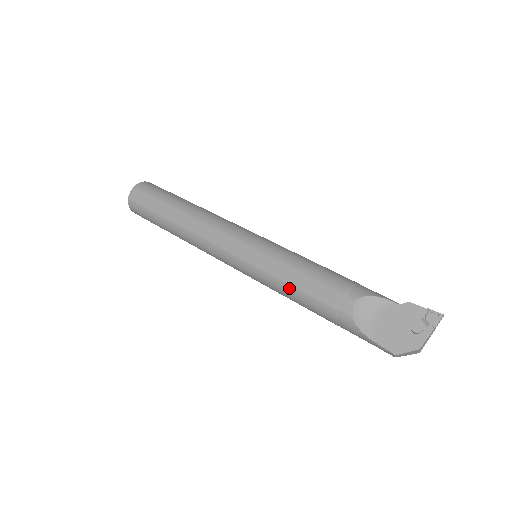
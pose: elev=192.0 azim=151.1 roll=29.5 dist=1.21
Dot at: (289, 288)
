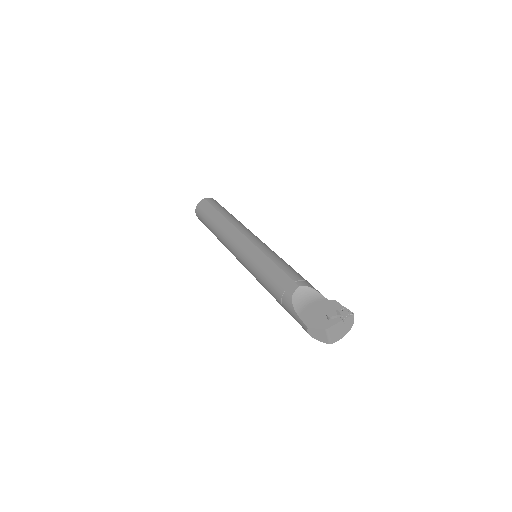
Dot at: (263, 272)
